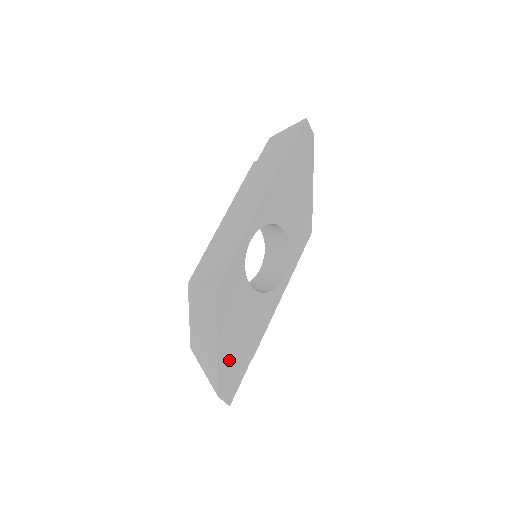
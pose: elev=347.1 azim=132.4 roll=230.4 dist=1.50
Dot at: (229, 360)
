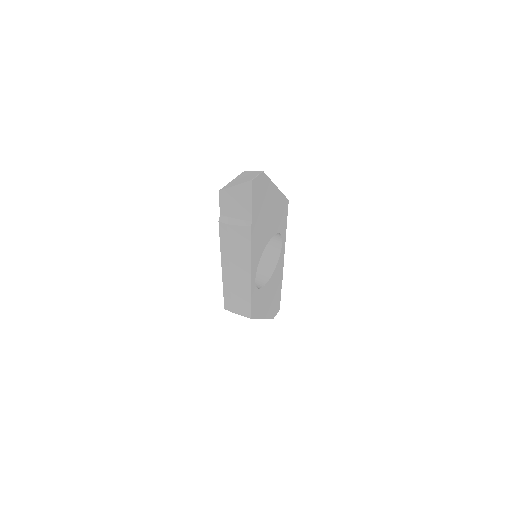
Dot at: (271, 309)
